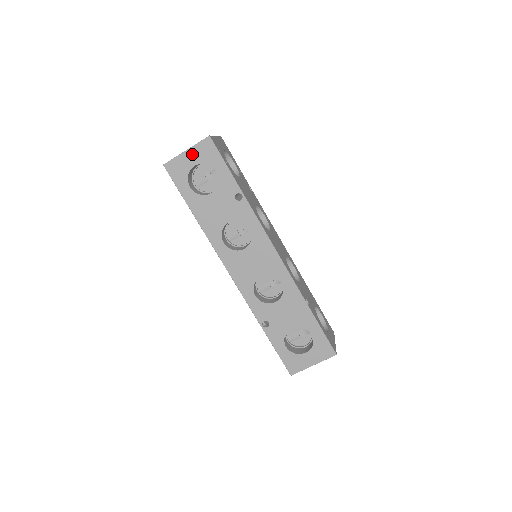
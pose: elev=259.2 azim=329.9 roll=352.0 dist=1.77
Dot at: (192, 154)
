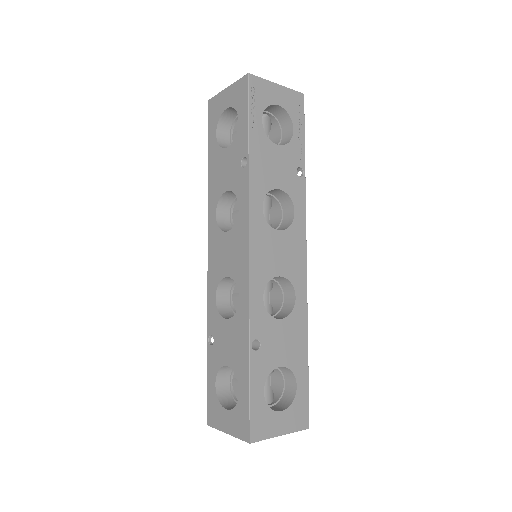
Dot at: (230, 93)
